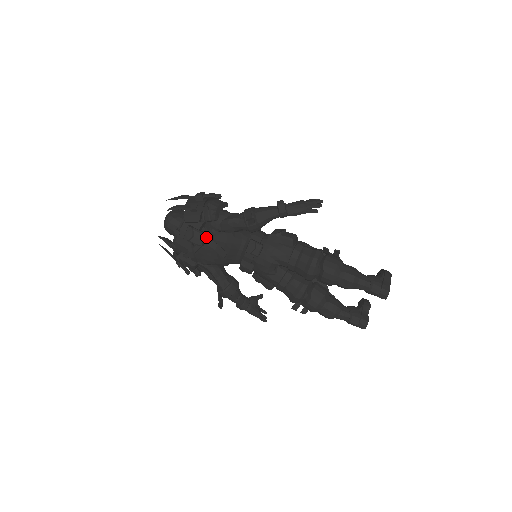
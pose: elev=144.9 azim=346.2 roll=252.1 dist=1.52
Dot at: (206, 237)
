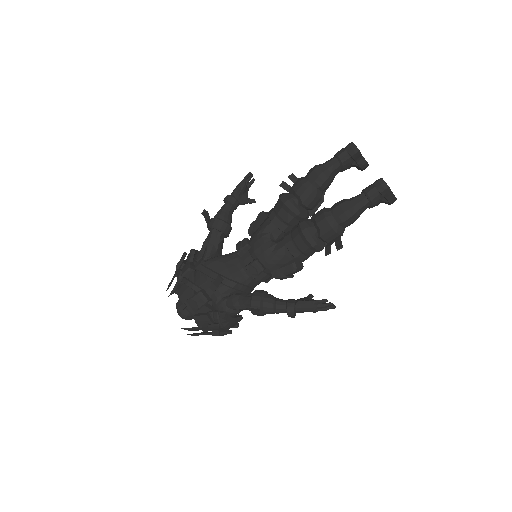
Dot at: (193, 265)
